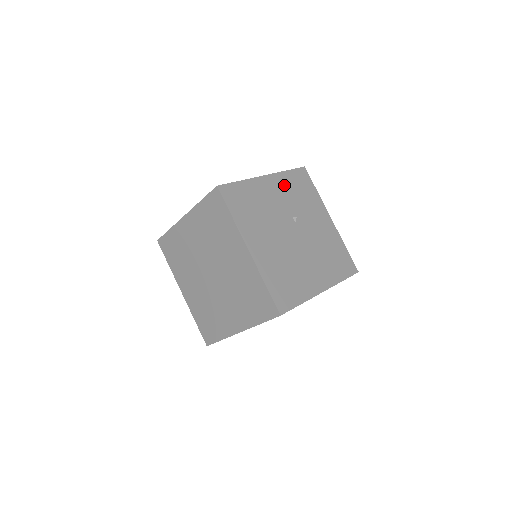
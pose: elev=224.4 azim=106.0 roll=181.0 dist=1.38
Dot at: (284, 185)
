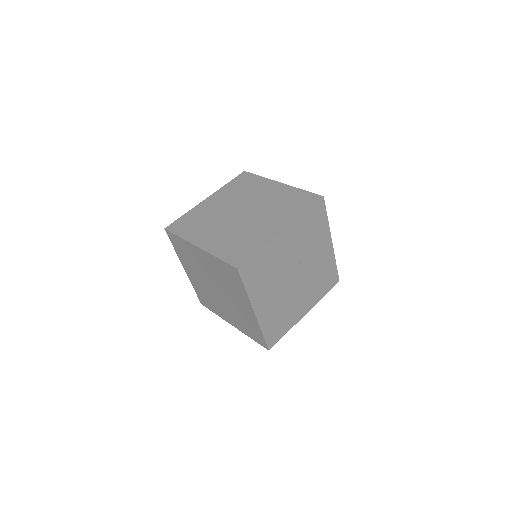
Dot at: (298, 231)
